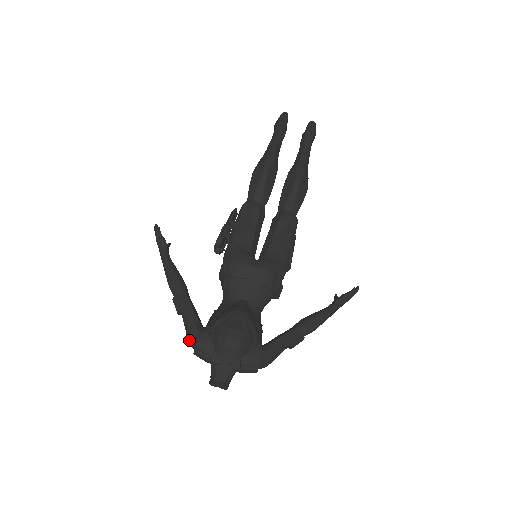
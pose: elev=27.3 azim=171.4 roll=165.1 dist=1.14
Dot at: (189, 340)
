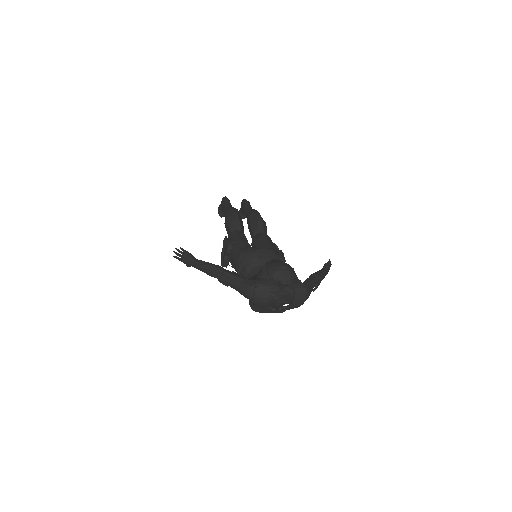
Dot at: (247, 289)
